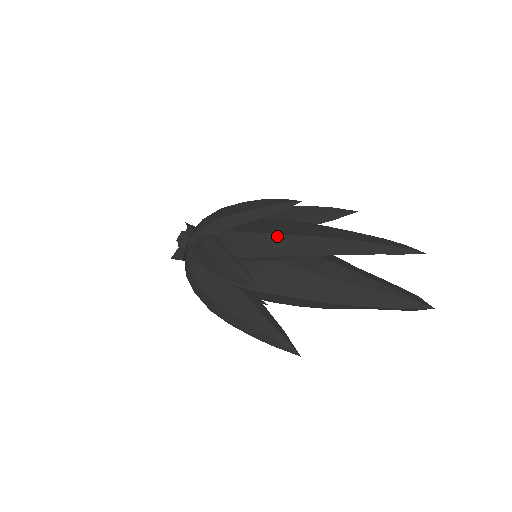
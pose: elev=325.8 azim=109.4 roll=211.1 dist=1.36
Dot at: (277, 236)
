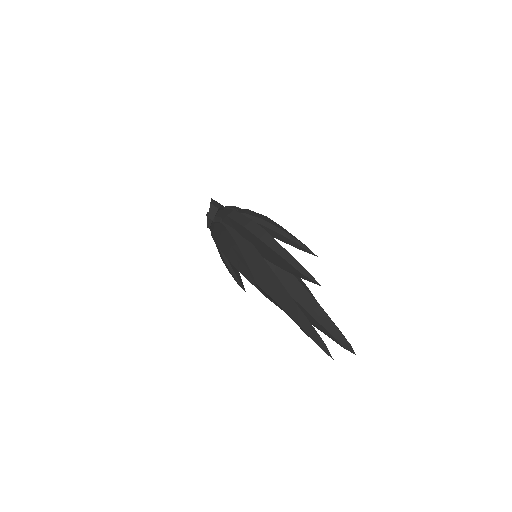
Dot at: occluded
